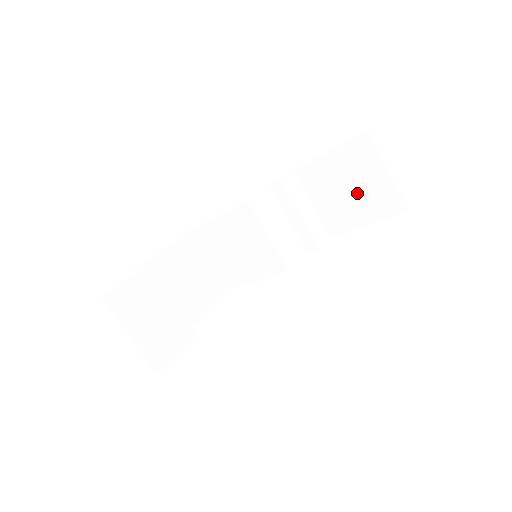
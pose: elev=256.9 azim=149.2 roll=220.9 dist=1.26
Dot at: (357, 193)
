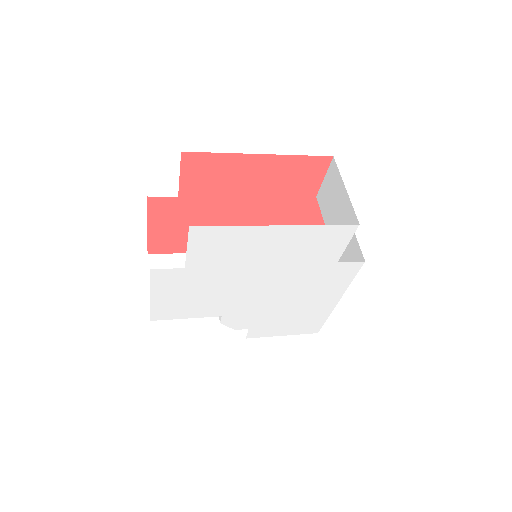
Dot at: occluded
